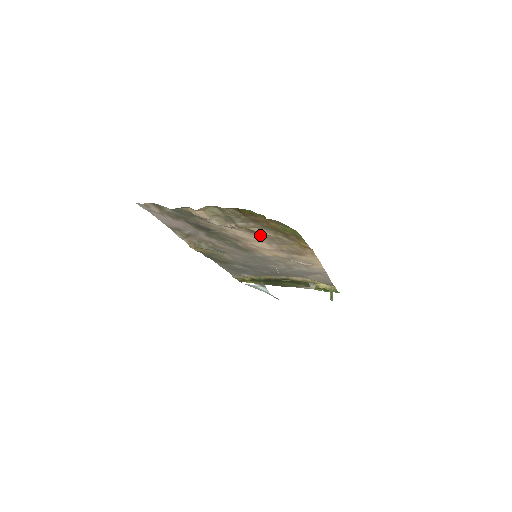
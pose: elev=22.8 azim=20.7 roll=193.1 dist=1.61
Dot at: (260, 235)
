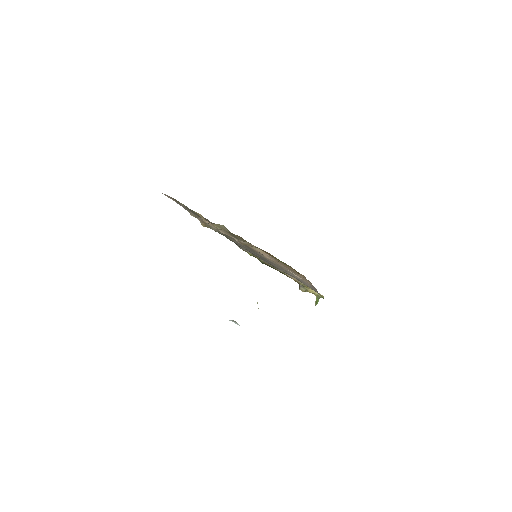
Dot at: occluded
